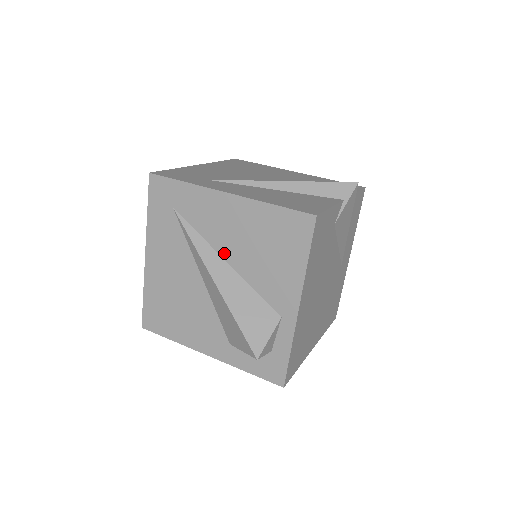
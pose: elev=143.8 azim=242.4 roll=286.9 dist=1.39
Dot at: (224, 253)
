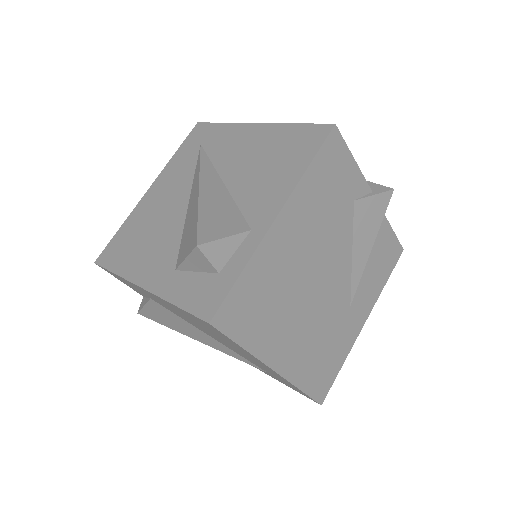
Dot at: (225, 174)
